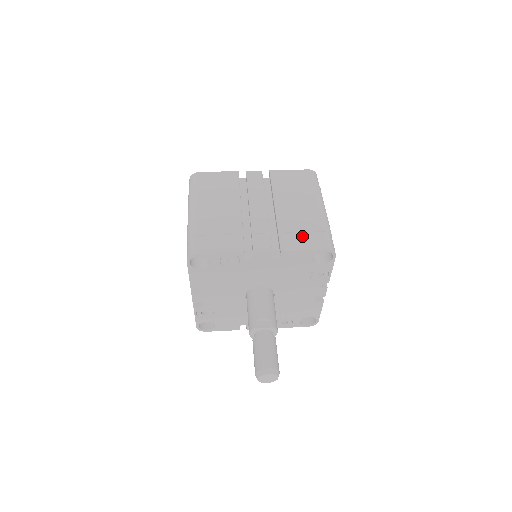
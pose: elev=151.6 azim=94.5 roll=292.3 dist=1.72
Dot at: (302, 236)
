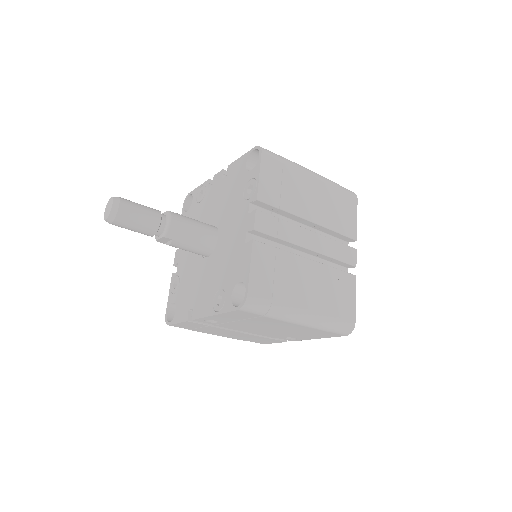
Dot at: occluded
